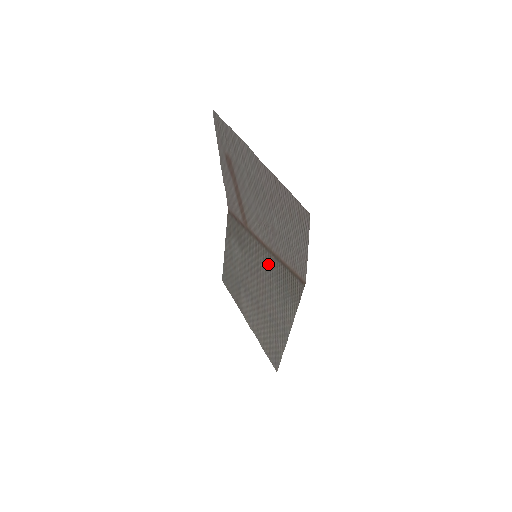
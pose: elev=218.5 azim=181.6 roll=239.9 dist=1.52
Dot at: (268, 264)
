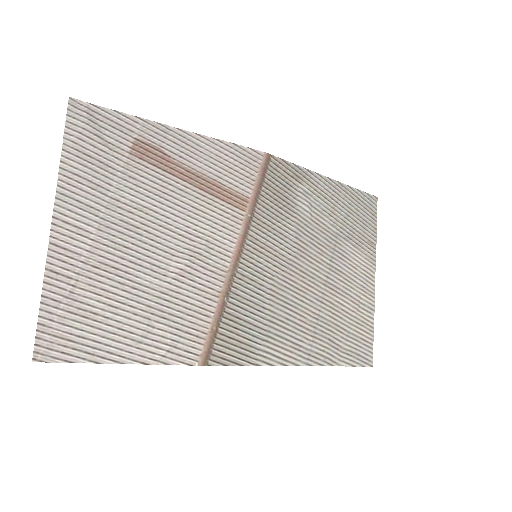
Dot at: (254, 279)
